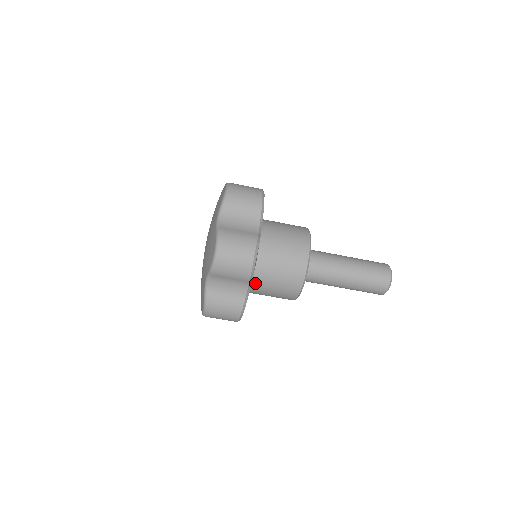
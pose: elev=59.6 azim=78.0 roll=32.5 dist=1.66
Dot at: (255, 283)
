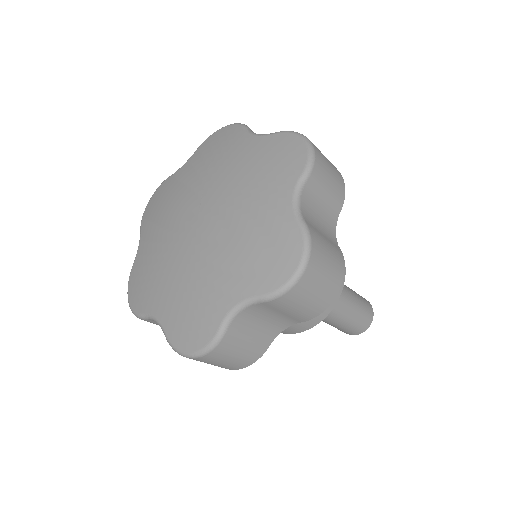
Dot at: occluded
